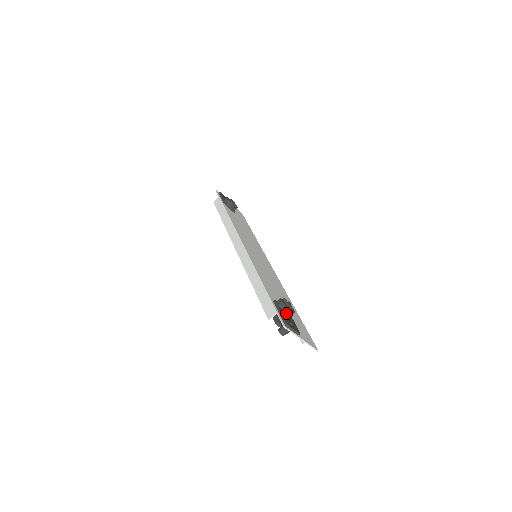
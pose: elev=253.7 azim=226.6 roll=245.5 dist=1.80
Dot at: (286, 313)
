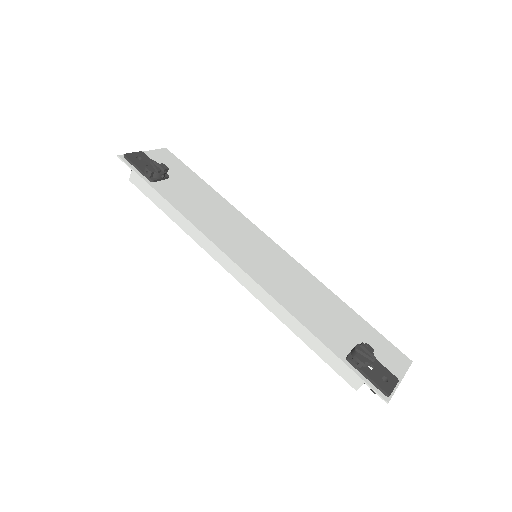
Dot at: (369, 365)
